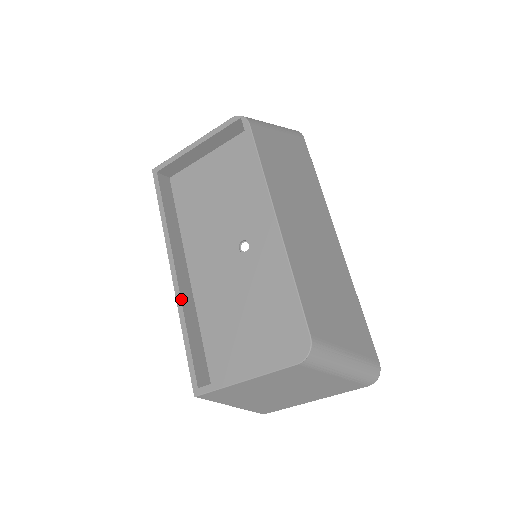
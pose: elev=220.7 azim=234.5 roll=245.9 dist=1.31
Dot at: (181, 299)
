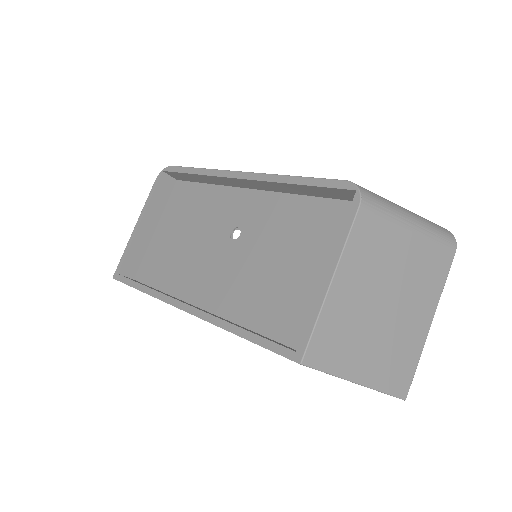
Dot at: (211, 315)
